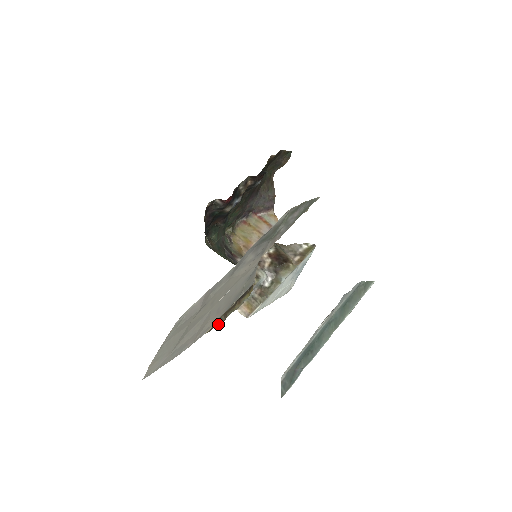
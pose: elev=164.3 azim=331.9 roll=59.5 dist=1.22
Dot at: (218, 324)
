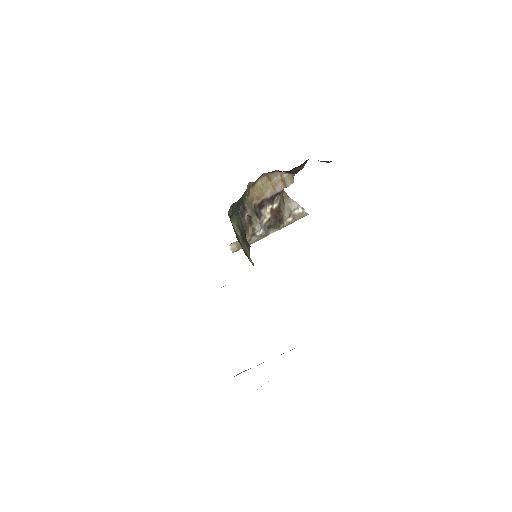
Dot at: occluded
